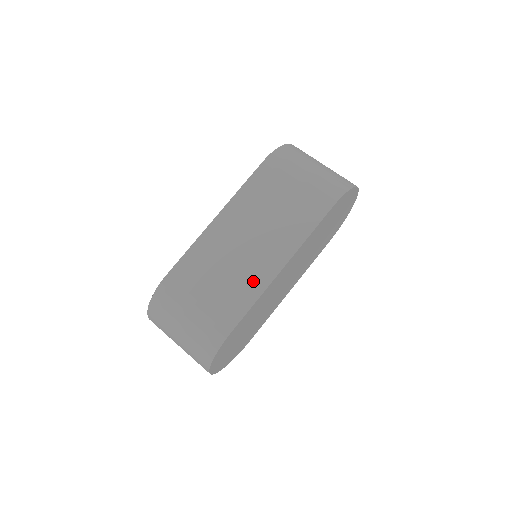
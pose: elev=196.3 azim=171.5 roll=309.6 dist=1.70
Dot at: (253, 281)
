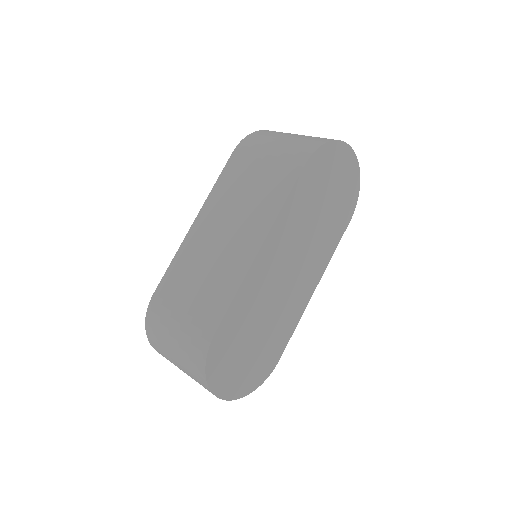
Dot at: (232, 272)
